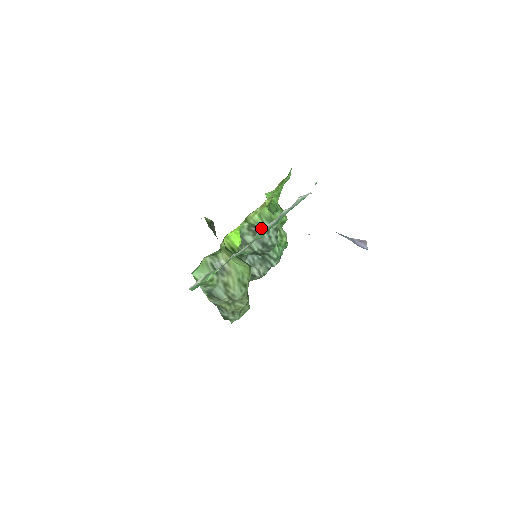
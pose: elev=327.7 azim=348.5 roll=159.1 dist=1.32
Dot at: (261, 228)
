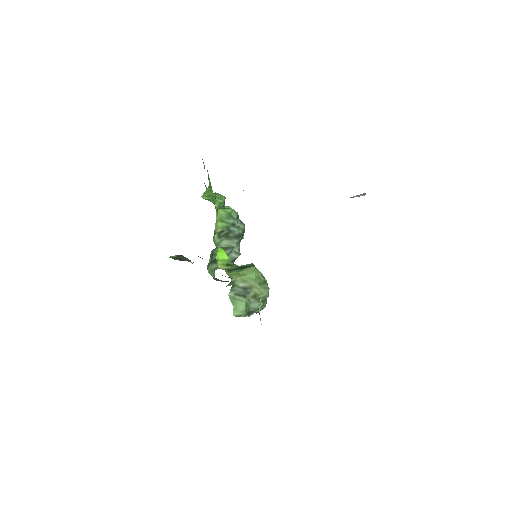
Dot at: (228, 228)
